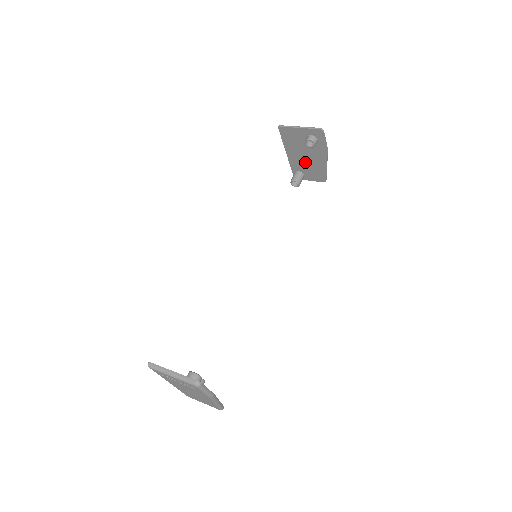
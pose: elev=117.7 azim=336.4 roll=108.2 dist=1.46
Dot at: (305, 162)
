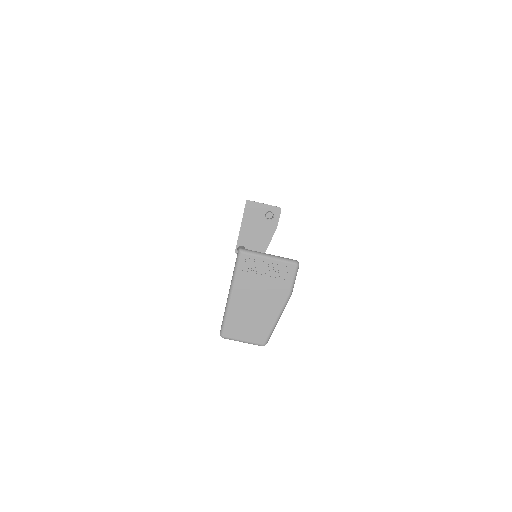
Dot at: (253, 237)
